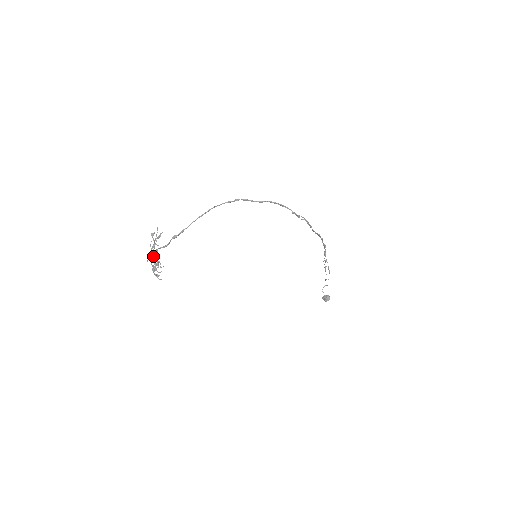
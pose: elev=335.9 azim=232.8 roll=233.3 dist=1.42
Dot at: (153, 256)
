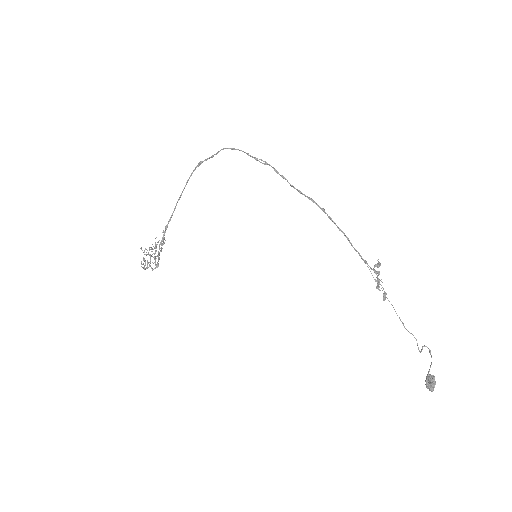
Dot at: occluded
